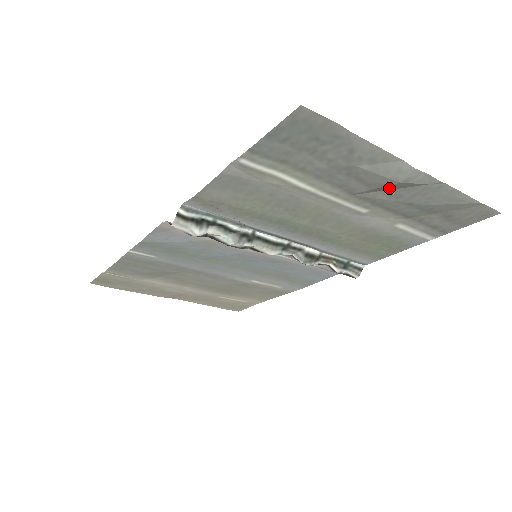
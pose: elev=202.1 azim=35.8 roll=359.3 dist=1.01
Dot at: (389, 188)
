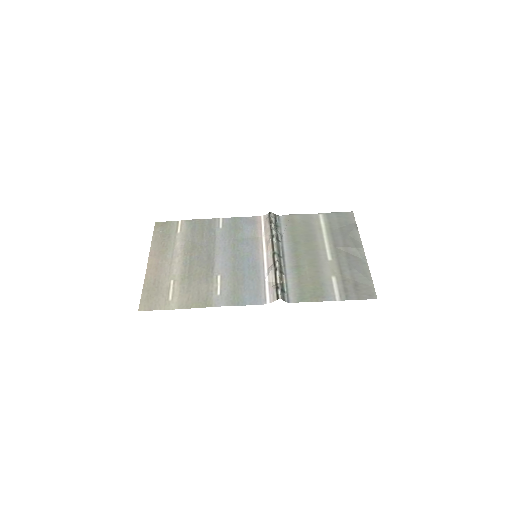
Dot at: (349, 251)
